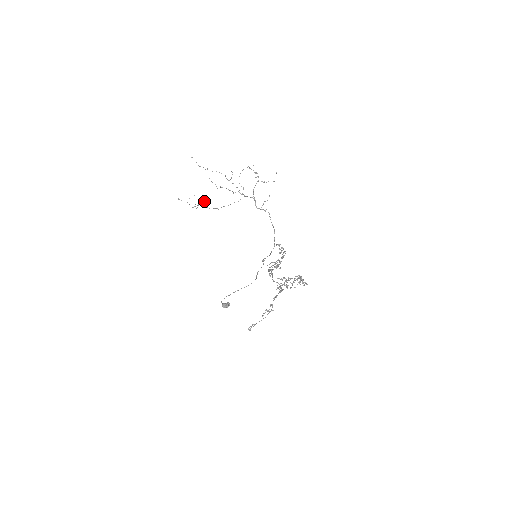
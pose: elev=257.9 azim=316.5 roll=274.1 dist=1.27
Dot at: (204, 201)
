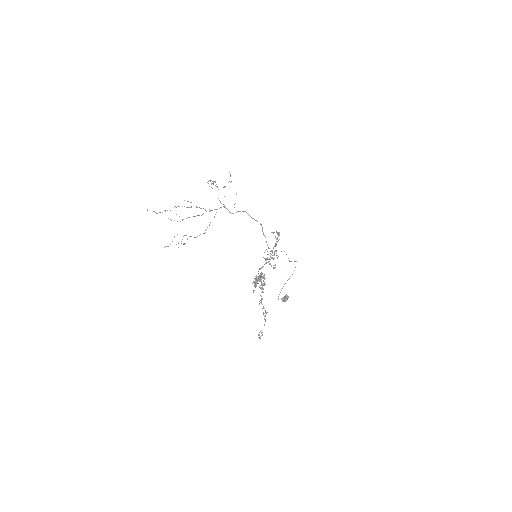
Dot at: (186, 235)
